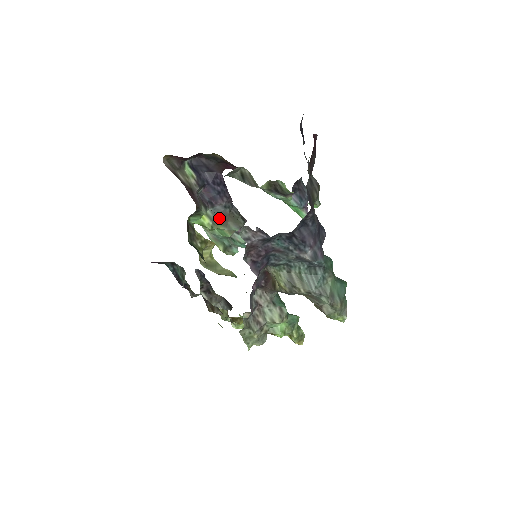
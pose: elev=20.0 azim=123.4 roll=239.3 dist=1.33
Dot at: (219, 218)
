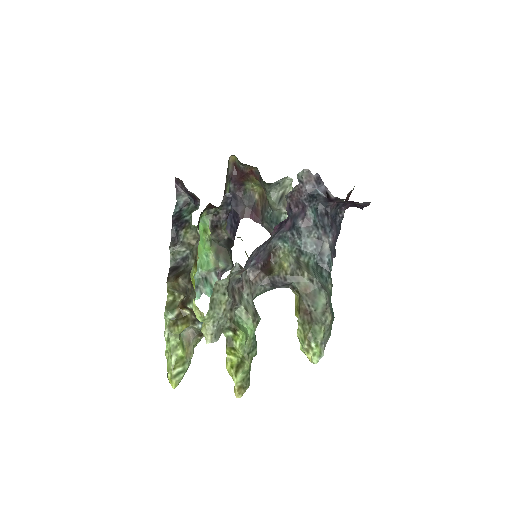
Dot at: occluded
